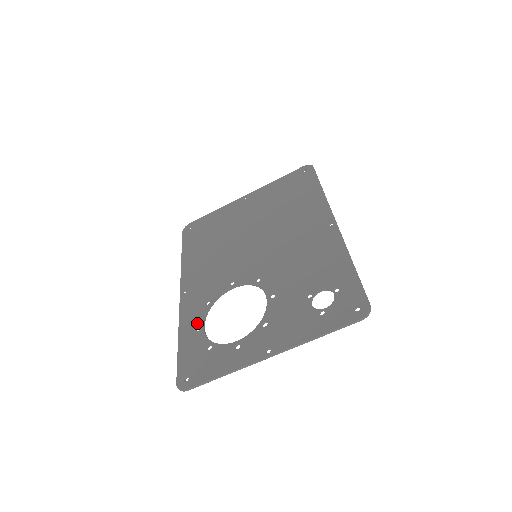
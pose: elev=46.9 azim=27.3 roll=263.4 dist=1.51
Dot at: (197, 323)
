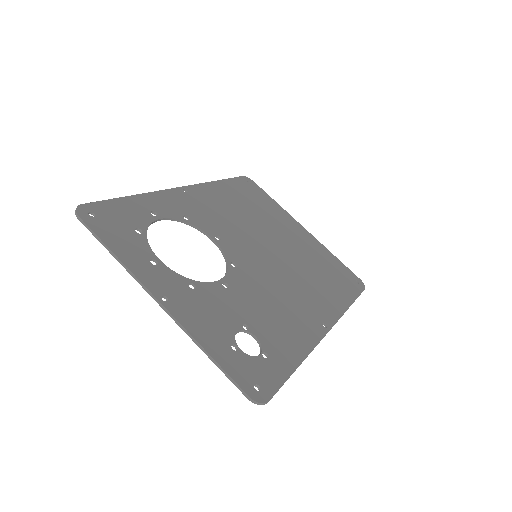
Dot at: (160, 211)
